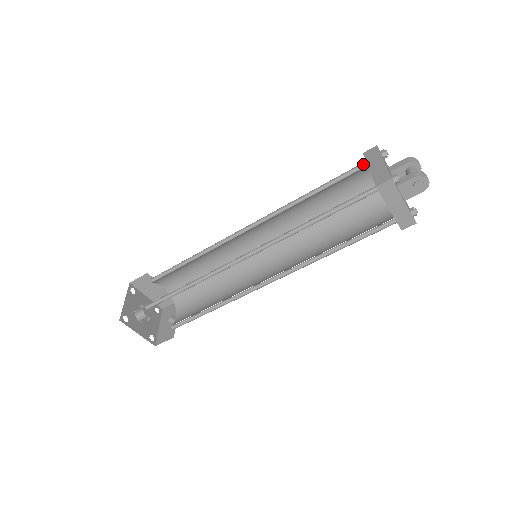
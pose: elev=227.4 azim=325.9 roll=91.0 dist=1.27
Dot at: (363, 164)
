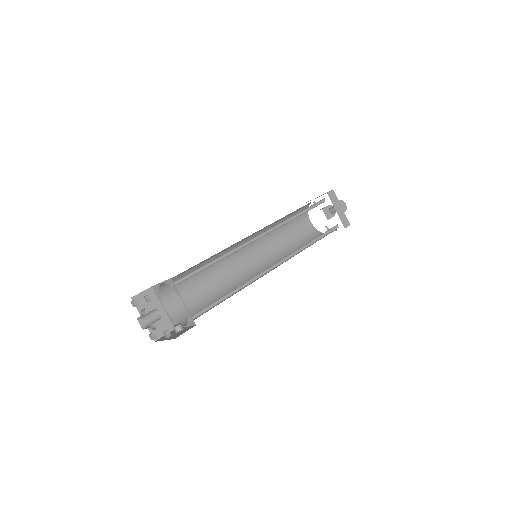
Dot at: occluded
